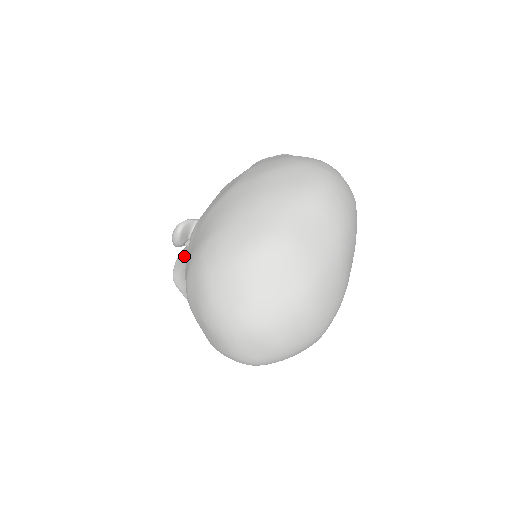
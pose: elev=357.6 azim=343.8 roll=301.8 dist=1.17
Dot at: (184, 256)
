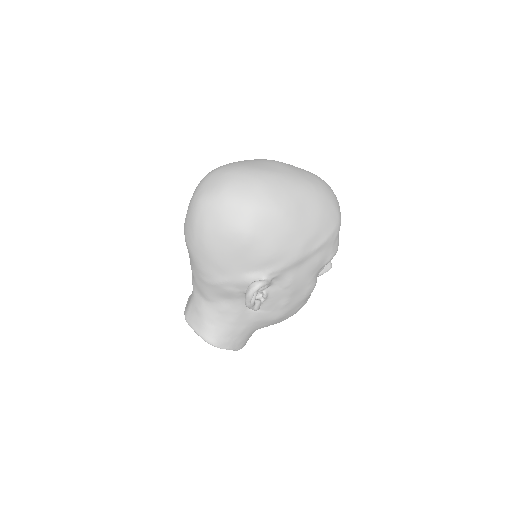
Dot at: occluded
